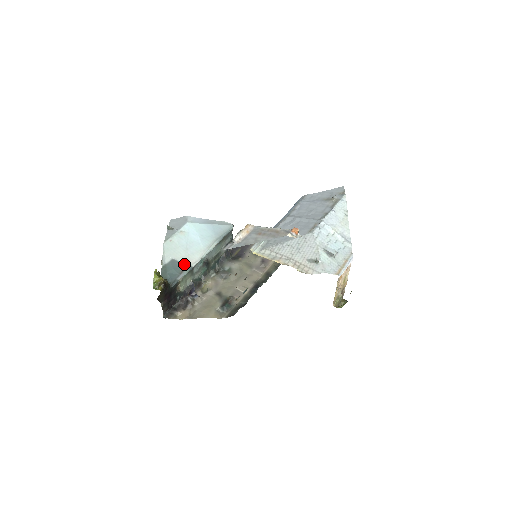
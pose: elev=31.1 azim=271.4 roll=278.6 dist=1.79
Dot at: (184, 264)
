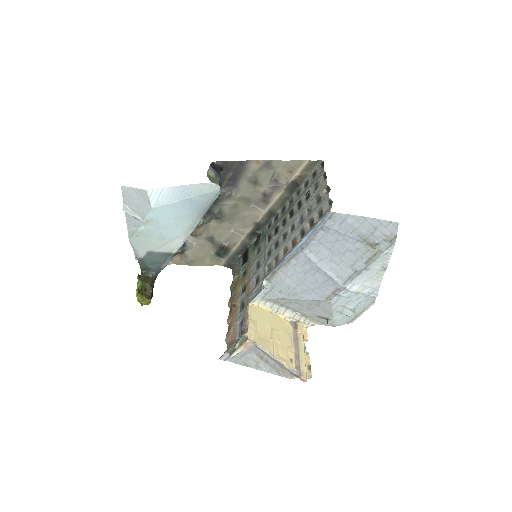
Dot at: (164, 253)
